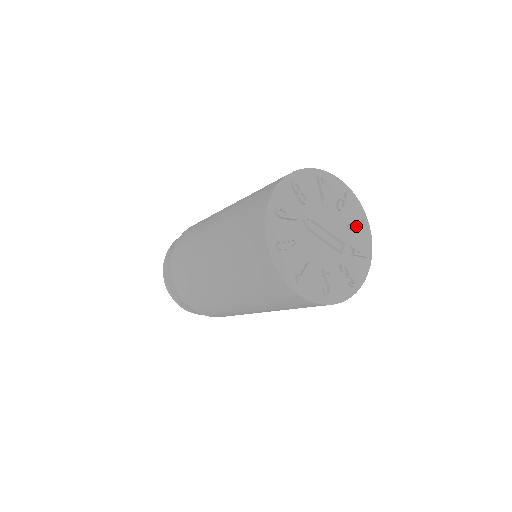
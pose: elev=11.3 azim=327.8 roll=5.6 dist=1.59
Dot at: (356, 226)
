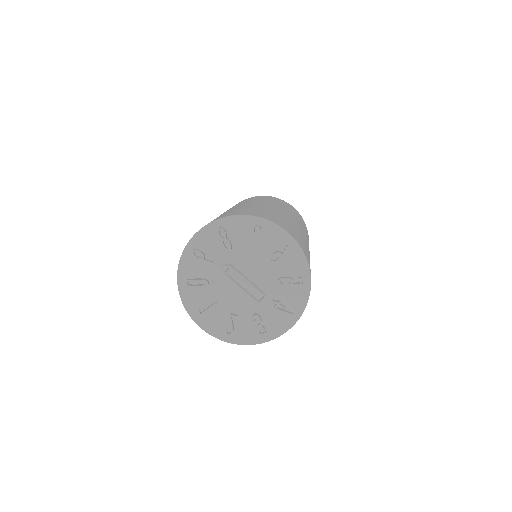
Dot at: (290, 281)
